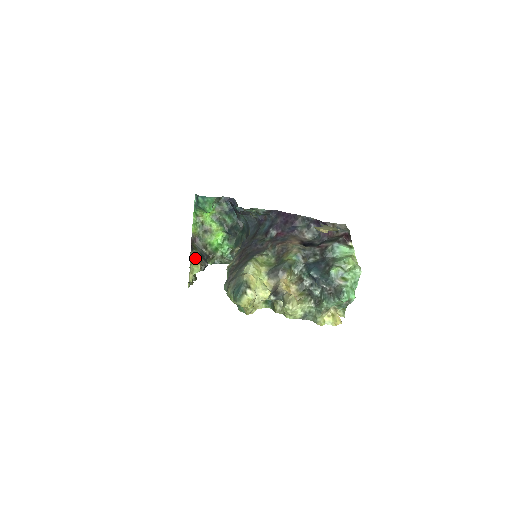
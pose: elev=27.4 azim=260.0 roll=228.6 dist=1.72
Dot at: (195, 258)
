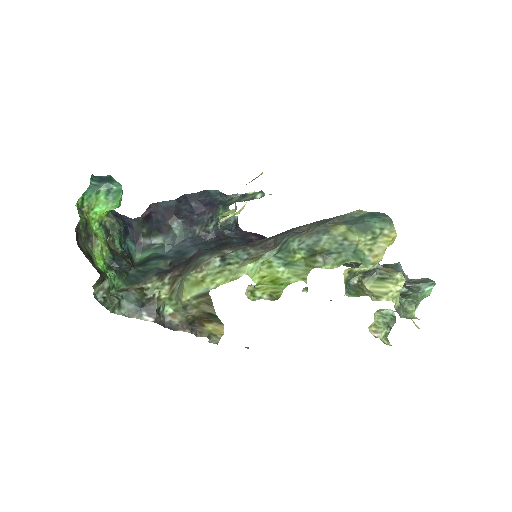
Dot at: (111, 247)
